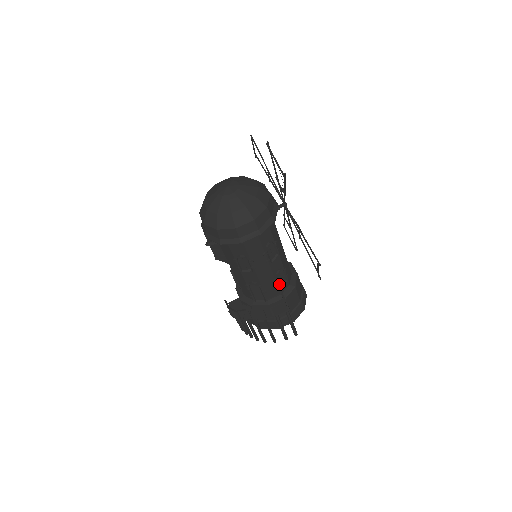
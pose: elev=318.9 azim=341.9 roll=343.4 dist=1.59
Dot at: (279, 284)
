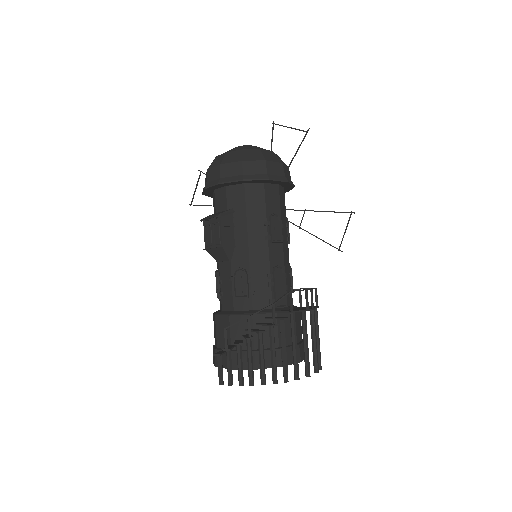
Dot at: (291, 285)
